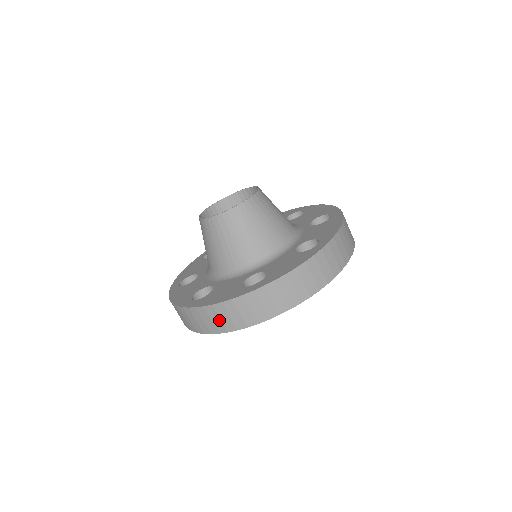
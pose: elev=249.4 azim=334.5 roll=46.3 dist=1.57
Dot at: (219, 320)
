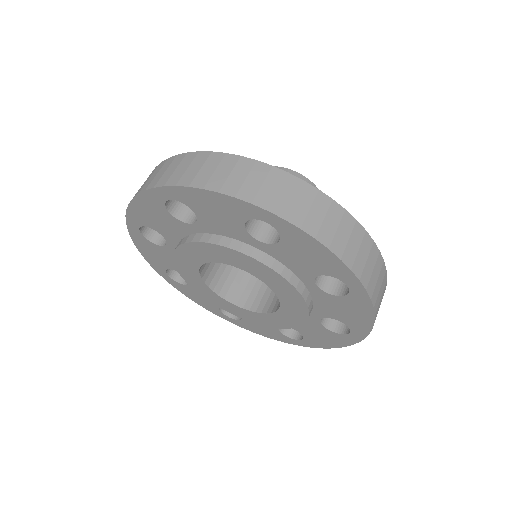
Dot at: (211, 171)
